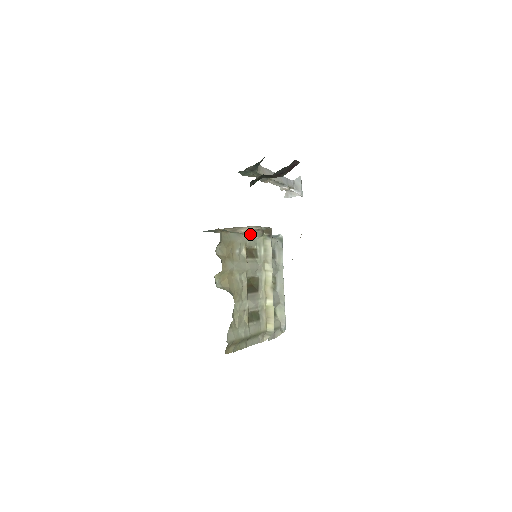
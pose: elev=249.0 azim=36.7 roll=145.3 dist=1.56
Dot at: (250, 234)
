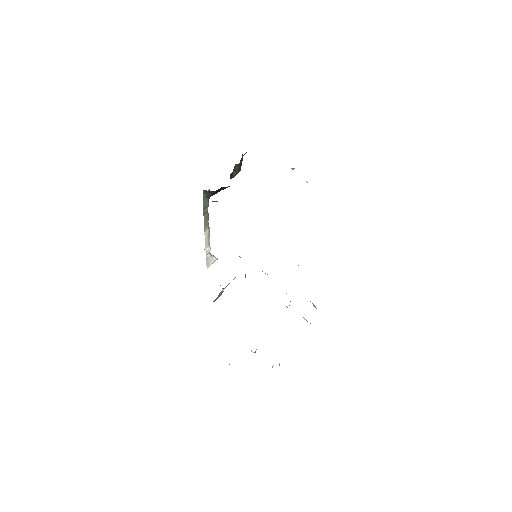
Dot at: occluded
